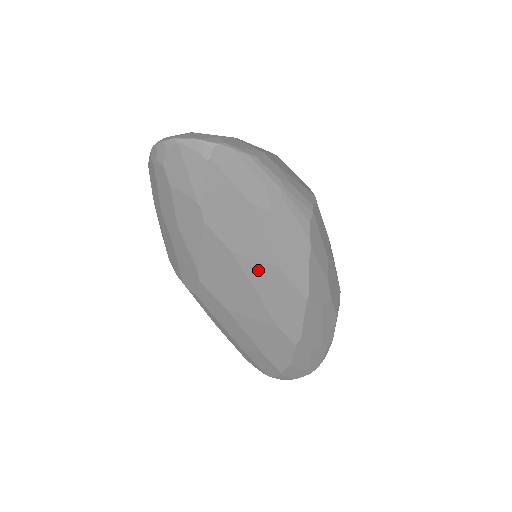
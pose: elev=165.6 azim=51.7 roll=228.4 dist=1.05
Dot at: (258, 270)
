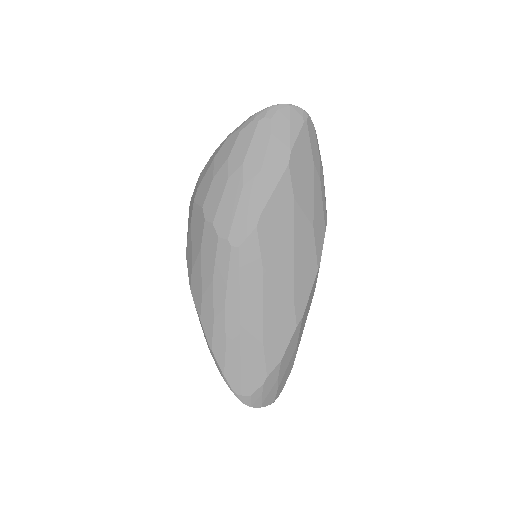
Dot at: (302, 224)
